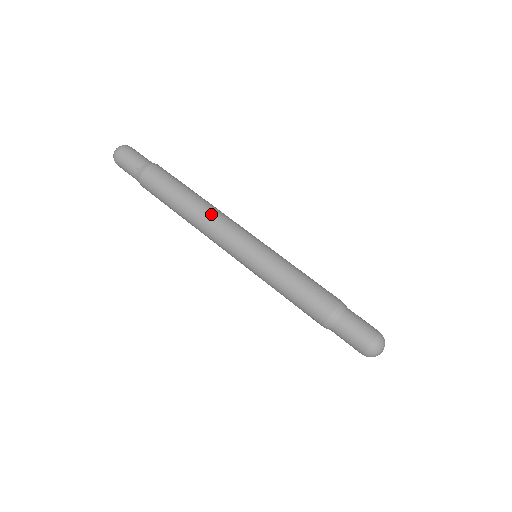
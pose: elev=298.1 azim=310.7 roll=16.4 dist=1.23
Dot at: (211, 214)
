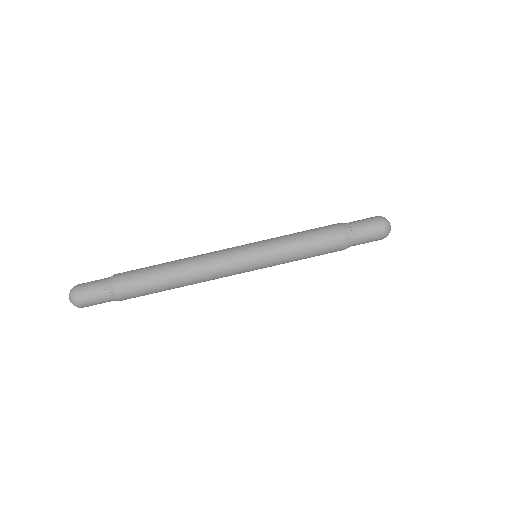
Dot at: (202, 275)
